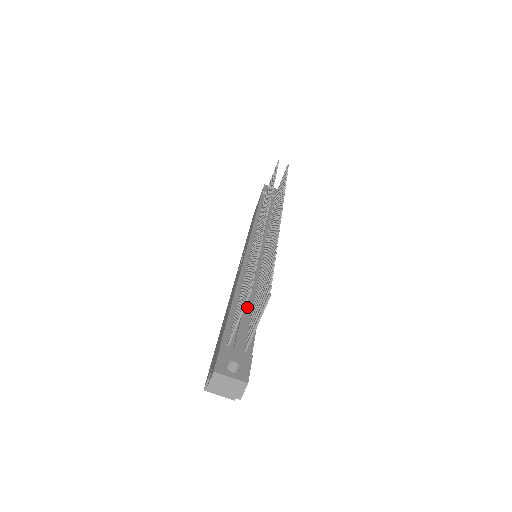
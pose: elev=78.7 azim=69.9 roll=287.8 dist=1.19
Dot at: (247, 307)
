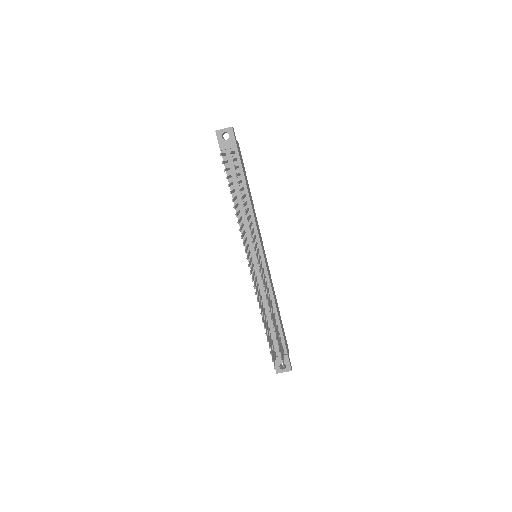
Dot at: (272, 324)
